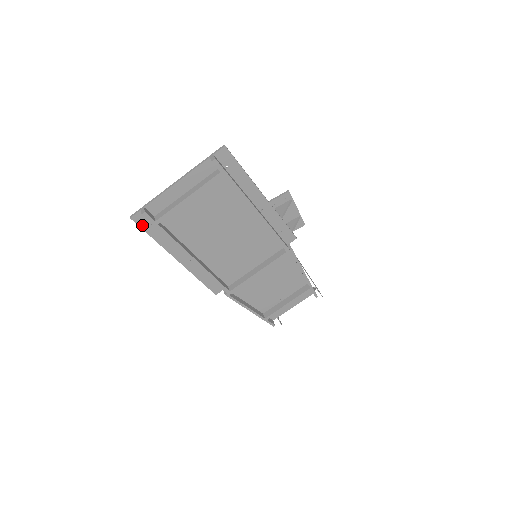
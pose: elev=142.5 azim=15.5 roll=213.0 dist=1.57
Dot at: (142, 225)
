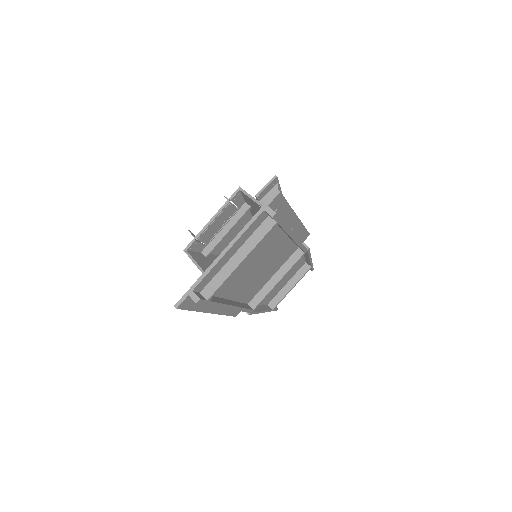
Dot at: (186, 307)
